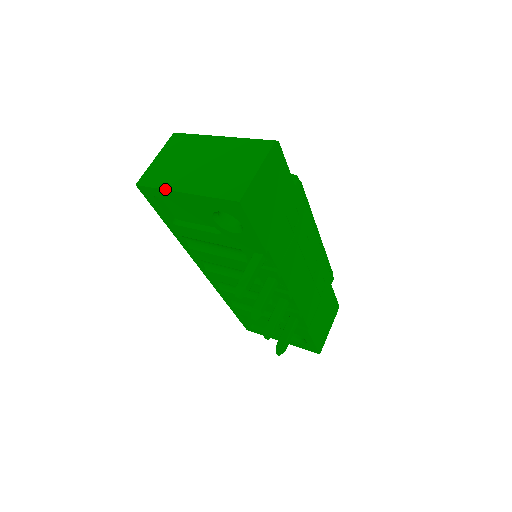
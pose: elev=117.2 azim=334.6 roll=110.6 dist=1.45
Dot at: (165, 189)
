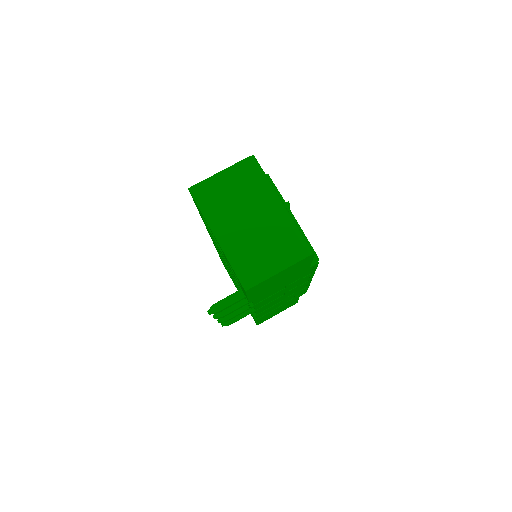
Dot at: (206, 219)
